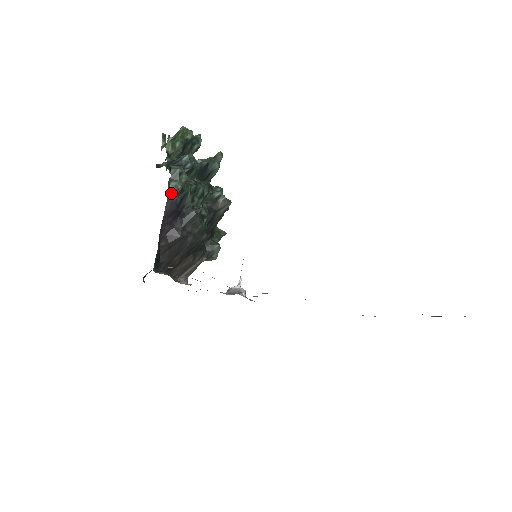
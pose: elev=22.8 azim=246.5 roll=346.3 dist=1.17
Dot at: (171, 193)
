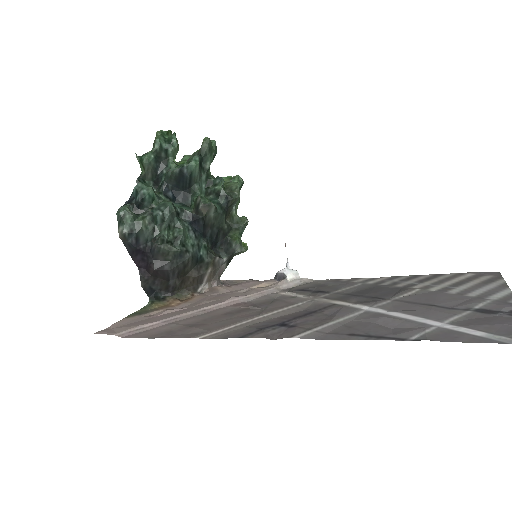
Dot at: (122, 238)
